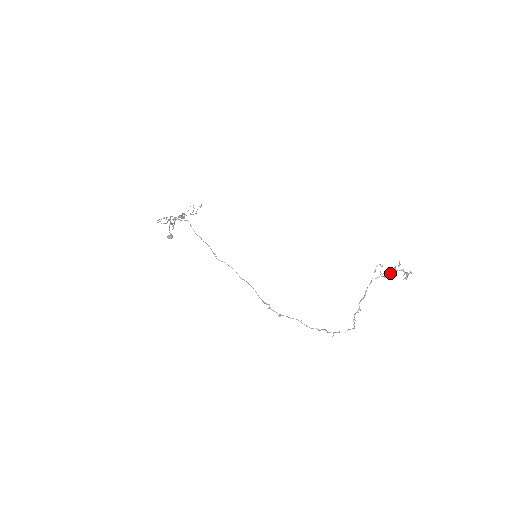
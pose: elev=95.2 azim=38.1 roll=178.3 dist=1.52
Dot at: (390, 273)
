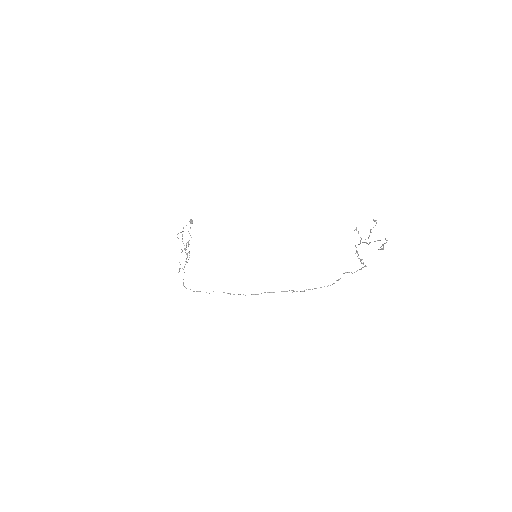
Dot at: (369, 236)
